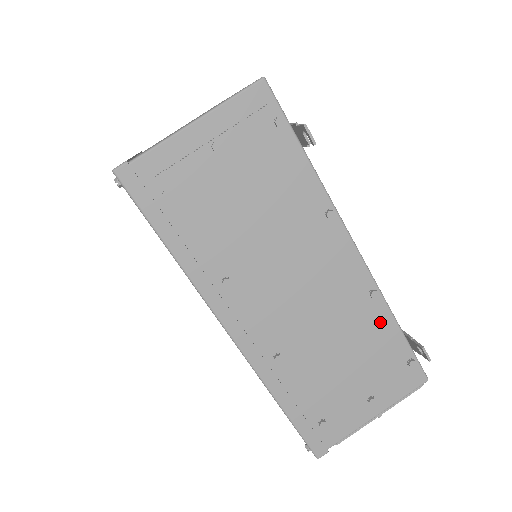
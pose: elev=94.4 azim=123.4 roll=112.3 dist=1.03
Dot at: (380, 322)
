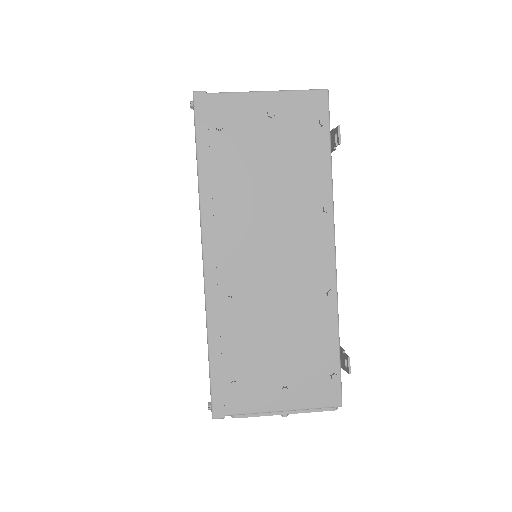
Dot at: (325, 322)
